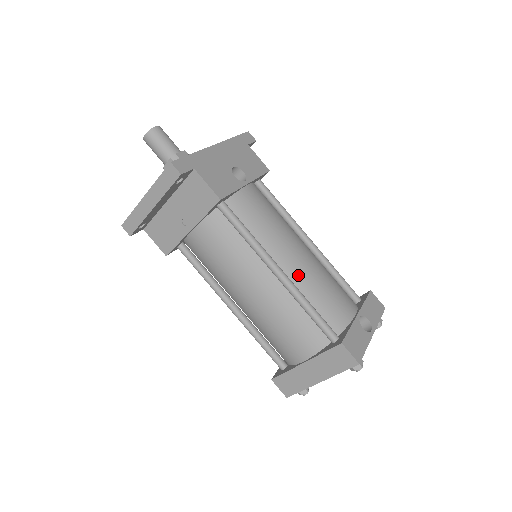
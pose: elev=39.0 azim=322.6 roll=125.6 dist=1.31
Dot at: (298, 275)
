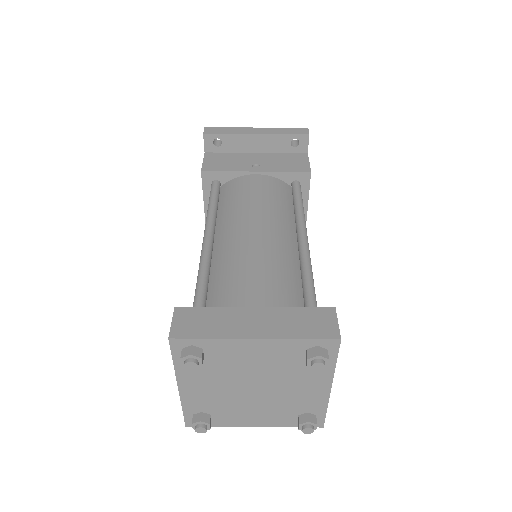
Dot at: occluded
